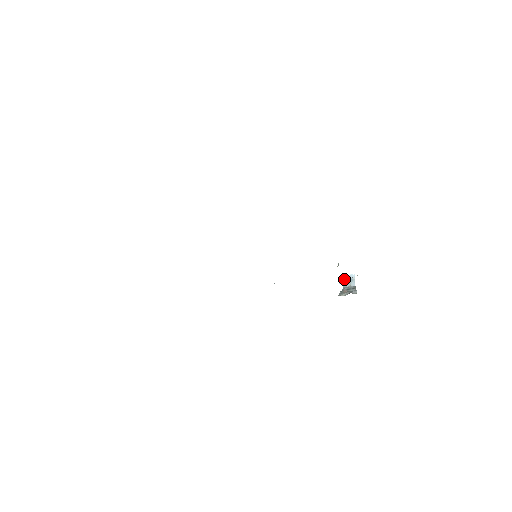
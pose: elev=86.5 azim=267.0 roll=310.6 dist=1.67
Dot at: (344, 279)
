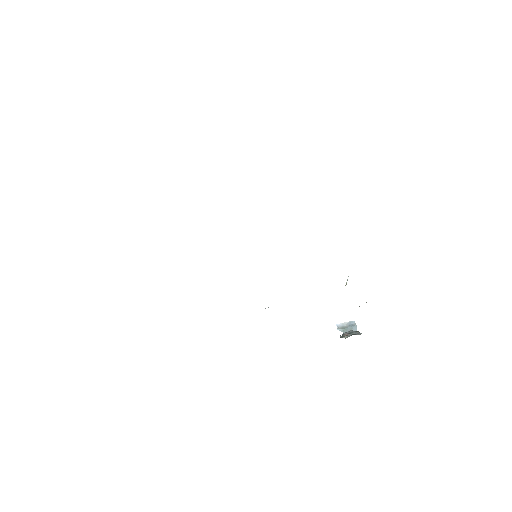
Dot at: (343, 326)
